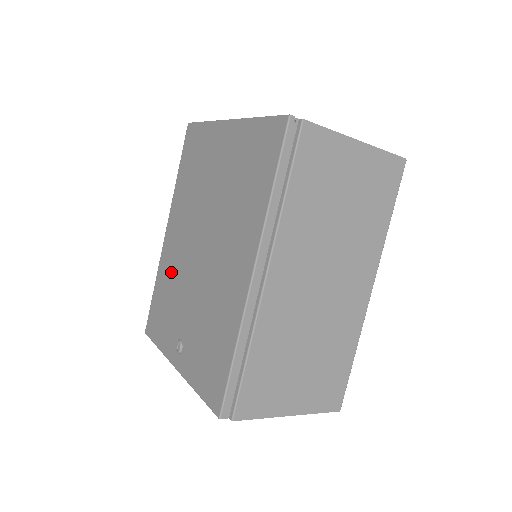
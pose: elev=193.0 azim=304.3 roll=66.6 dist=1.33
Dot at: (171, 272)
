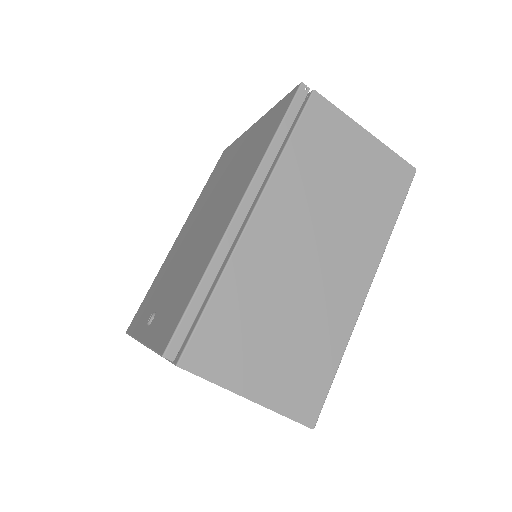
Dot at: (169, 263)
